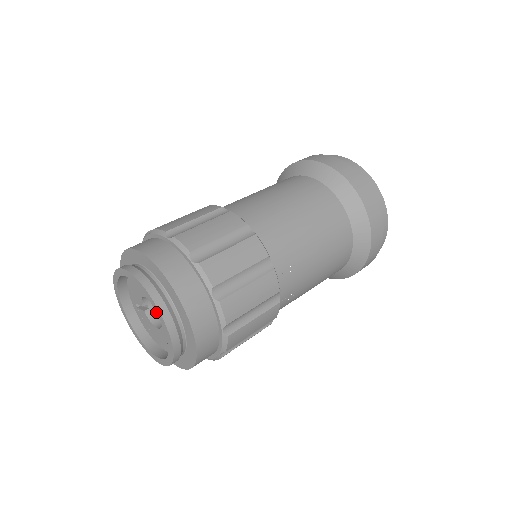
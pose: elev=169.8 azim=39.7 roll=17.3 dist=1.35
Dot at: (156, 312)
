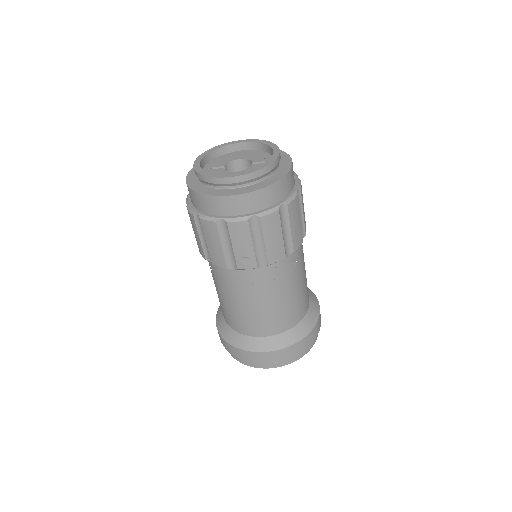
Dot at: (271, 147)
